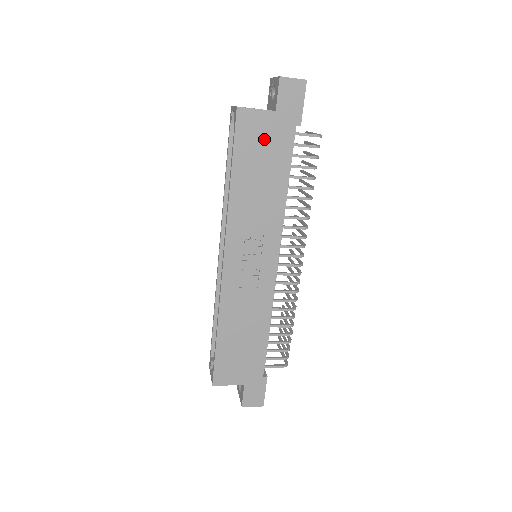
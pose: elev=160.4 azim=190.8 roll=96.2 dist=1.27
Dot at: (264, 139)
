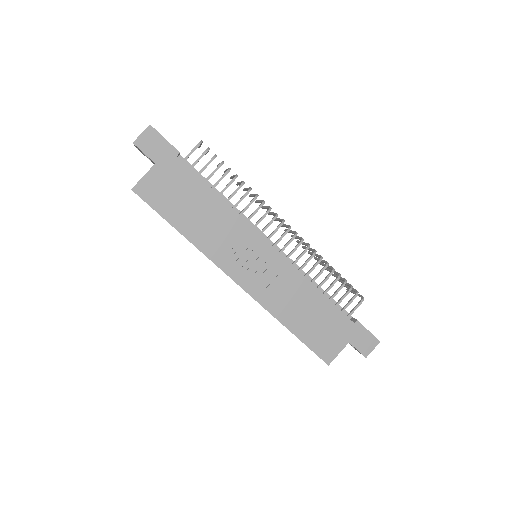
Dot at: (169, 187)
